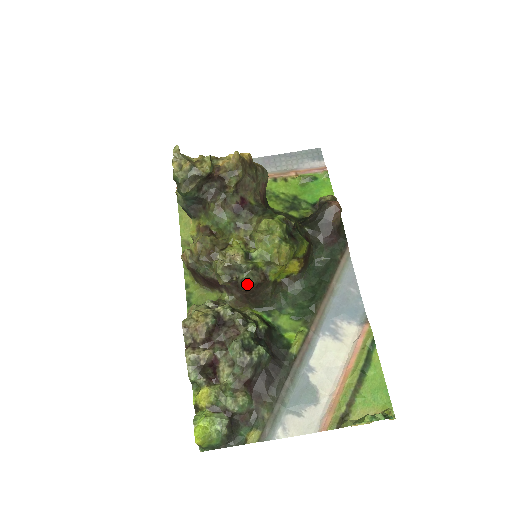
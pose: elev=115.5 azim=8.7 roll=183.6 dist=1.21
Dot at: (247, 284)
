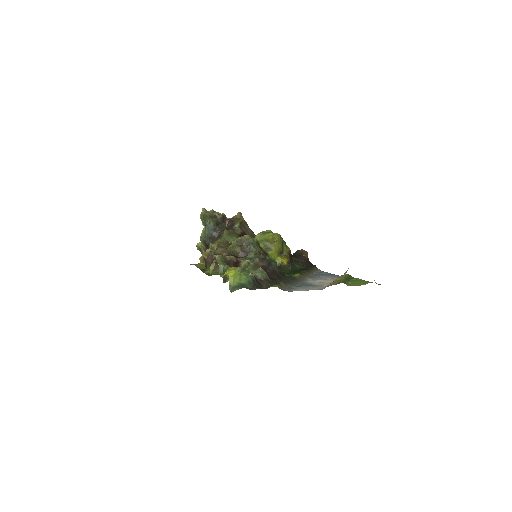
Dot at: (254, 250)
